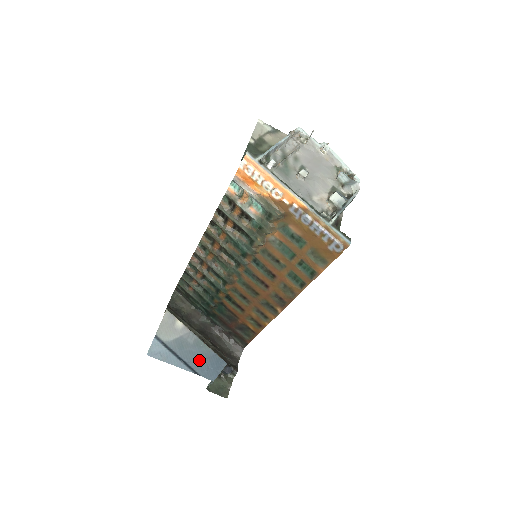
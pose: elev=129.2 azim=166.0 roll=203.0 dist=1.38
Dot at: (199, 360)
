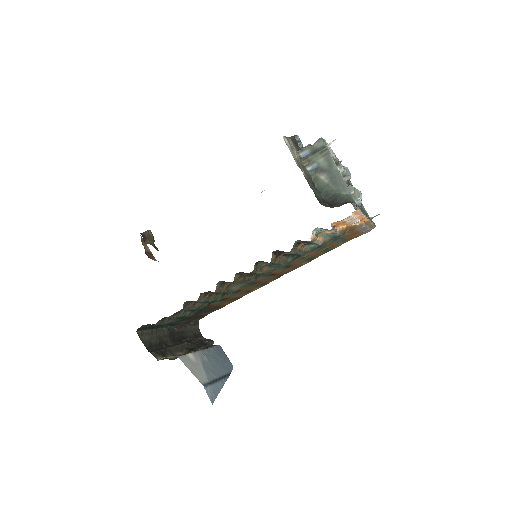
Dot at: (220, 364)
